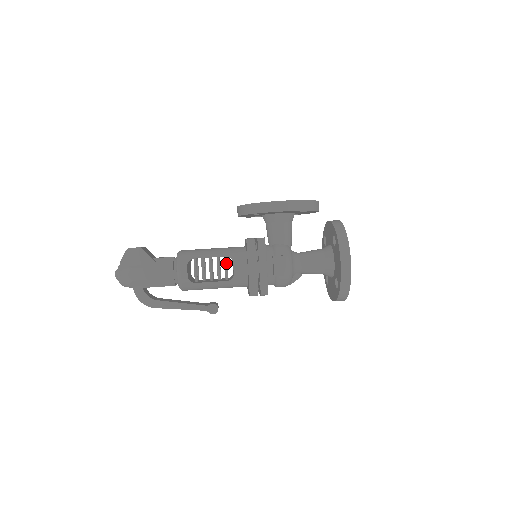
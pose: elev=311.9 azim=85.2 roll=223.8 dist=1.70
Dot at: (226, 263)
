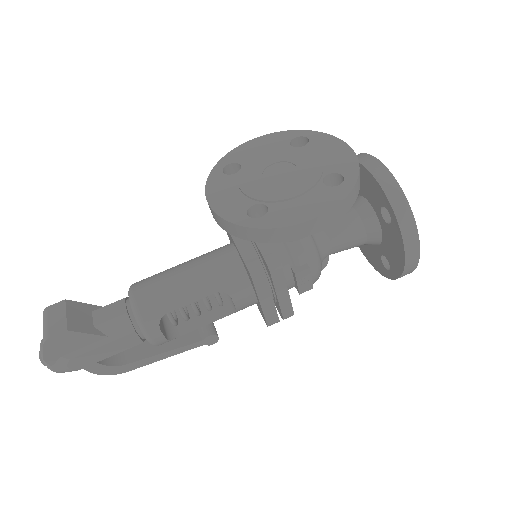
Dot at: (217, 294)
